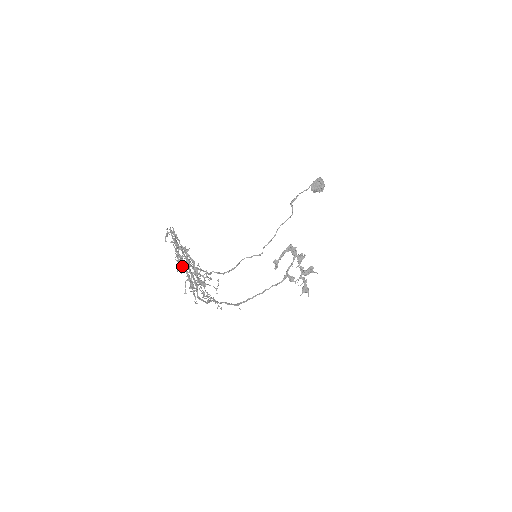
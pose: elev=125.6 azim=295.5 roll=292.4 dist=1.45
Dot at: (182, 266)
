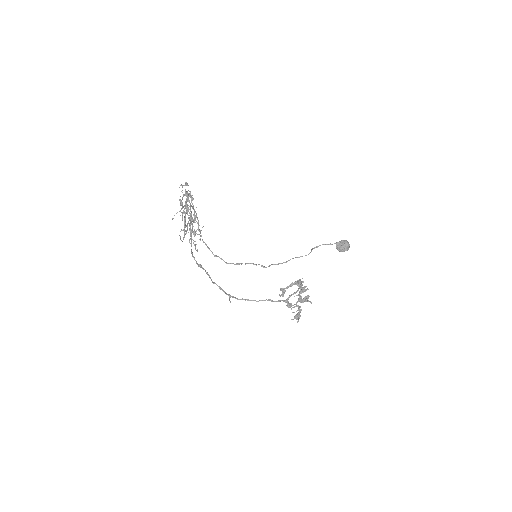
Dot at: (181, 205)
